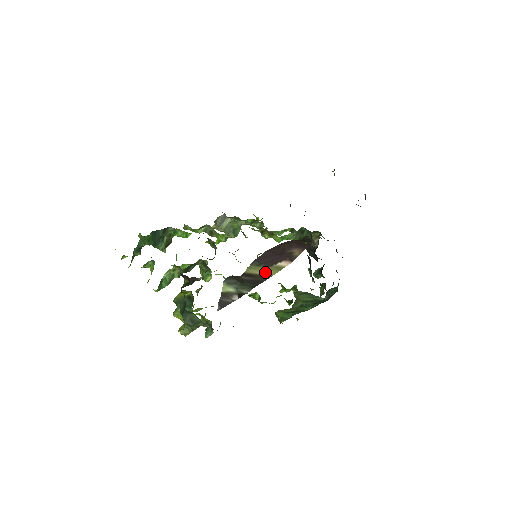
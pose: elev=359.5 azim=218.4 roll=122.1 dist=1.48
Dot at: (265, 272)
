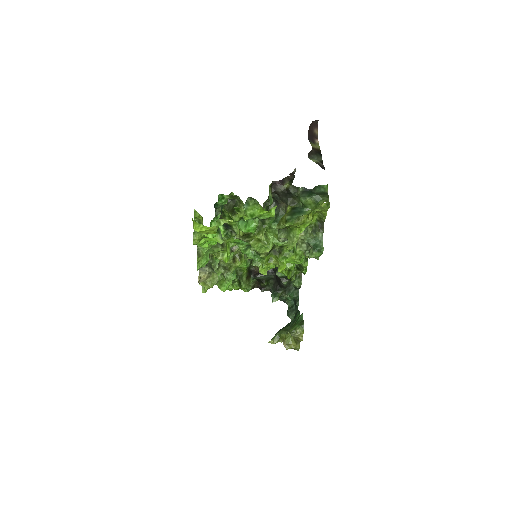
Dot at: (316, 147)
